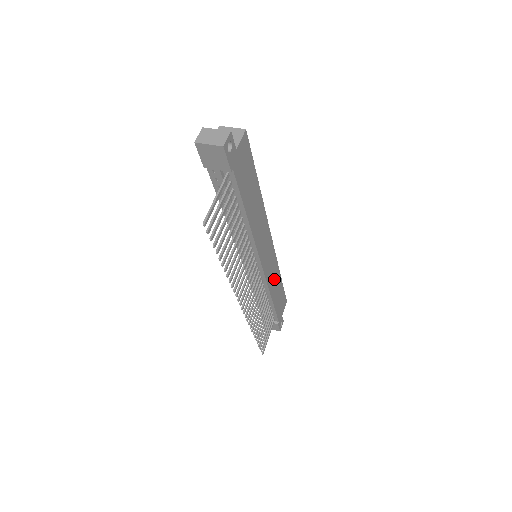
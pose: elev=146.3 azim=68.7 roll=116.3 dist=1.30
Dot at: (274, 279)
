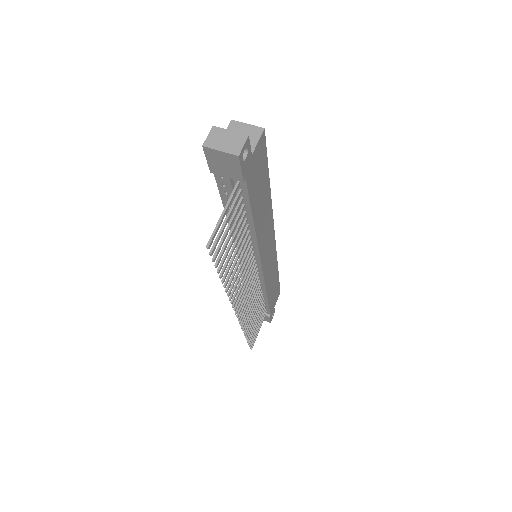
Dot at: (272, 276)
